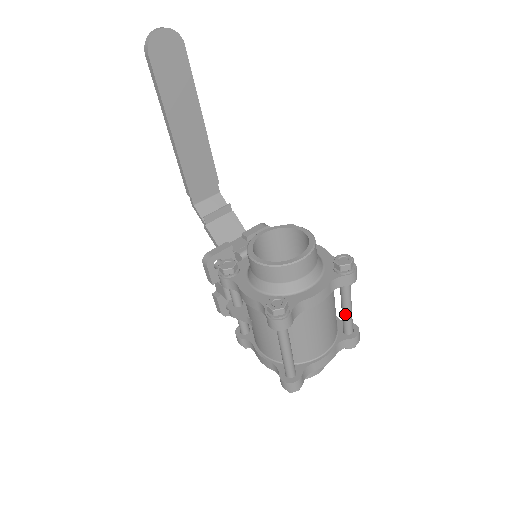
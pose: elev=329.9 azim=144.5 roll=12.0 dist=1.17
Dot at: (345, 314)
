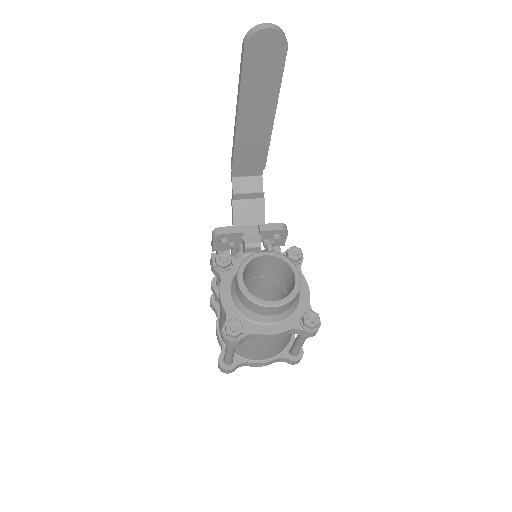
Dot at: (295, 345)
